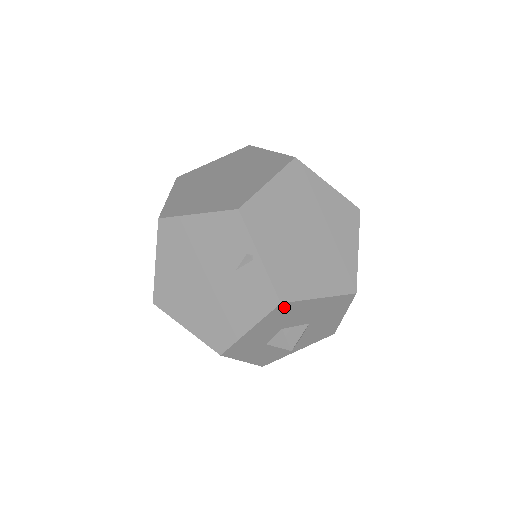
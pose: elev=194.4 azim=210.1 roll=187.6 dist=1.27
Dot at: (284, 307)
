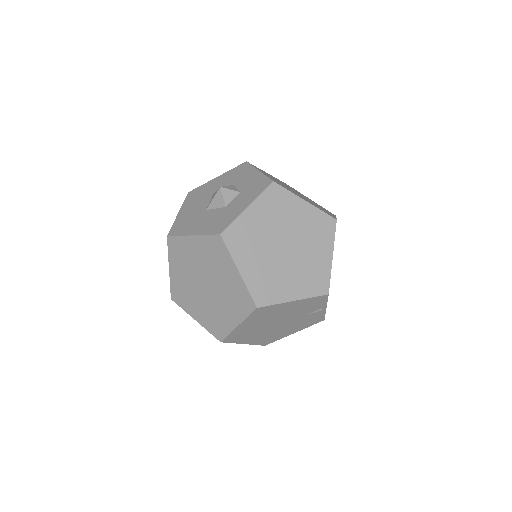
Dot at: occluded
